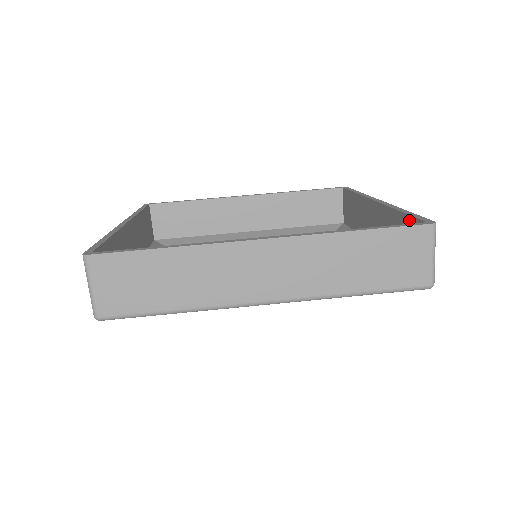
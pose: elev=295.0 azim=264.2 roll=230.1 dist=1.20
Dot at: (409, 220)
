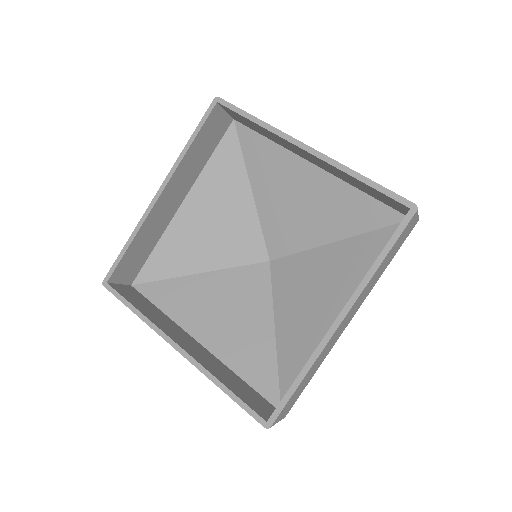
Dot at: (380, 193)
